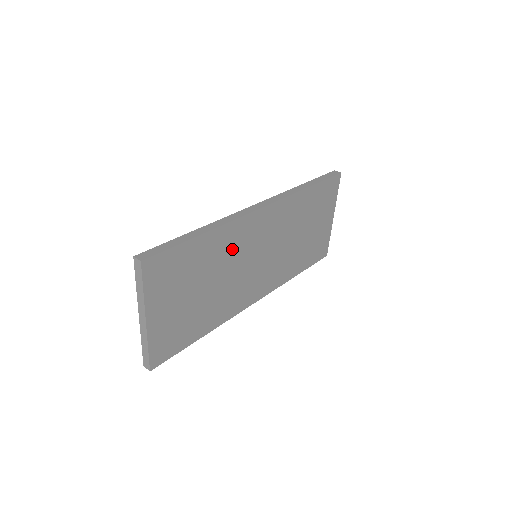
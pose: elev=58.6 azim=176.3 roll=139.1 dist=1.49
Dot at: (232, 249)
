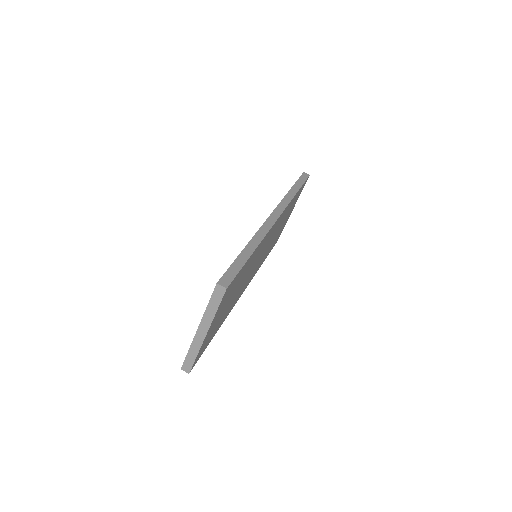
Dot at: (255, 257)
